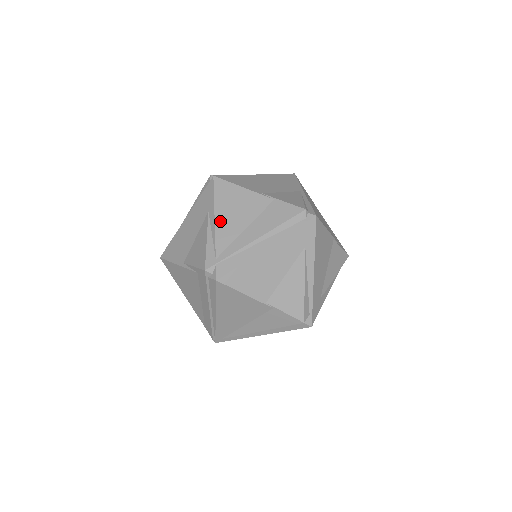
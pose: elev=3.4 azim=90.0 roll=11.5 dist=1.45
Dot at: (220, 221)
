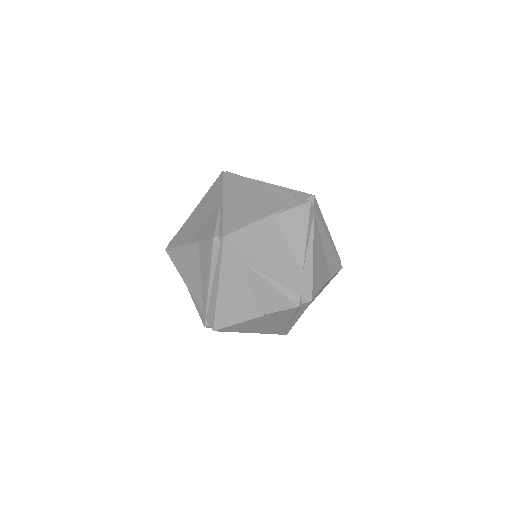
Dot at: (188, 284)
